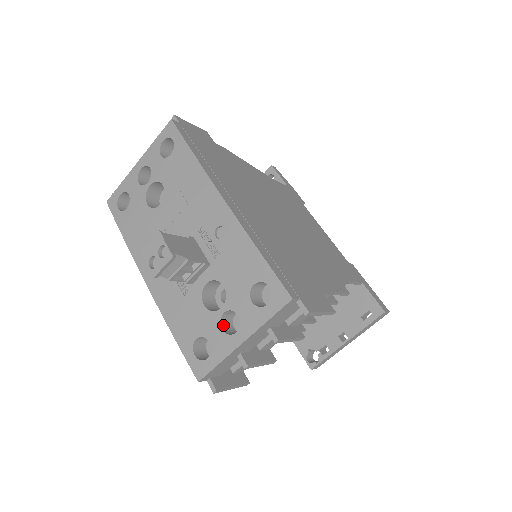
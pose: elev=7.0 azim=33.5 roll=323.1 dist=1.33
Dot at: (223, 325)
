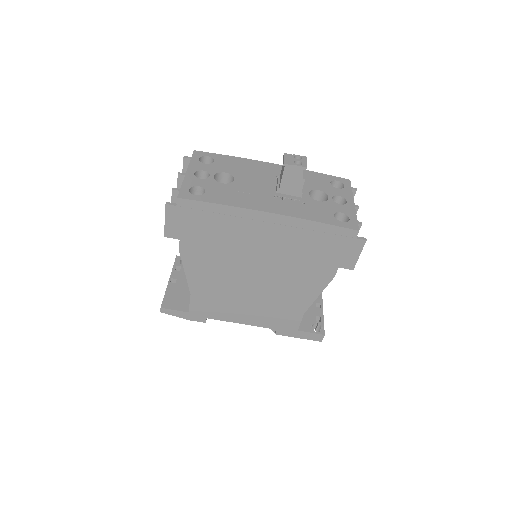
Dot at: occluded
